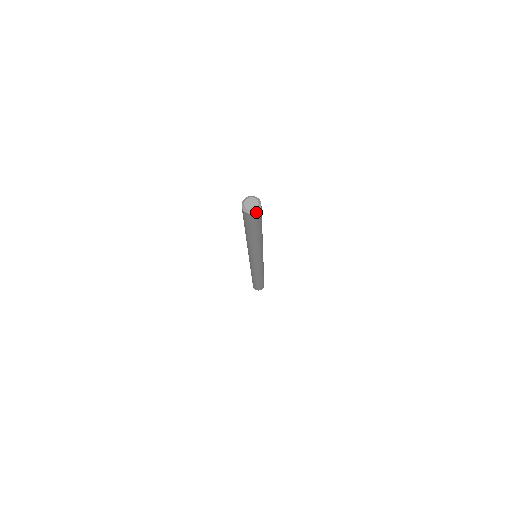
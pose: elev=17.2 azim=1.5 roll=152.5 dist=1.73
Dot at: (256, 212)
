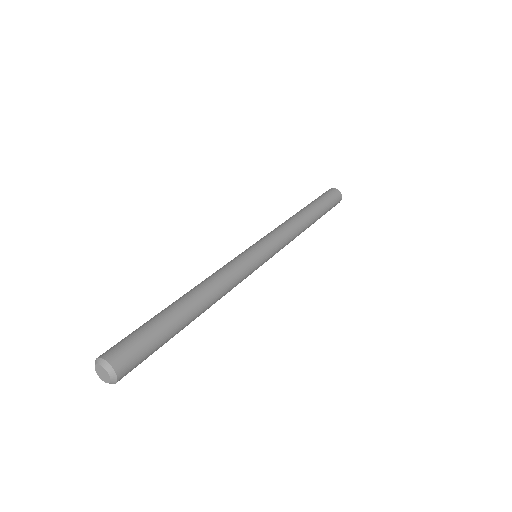
Dot at: (109, 382)
